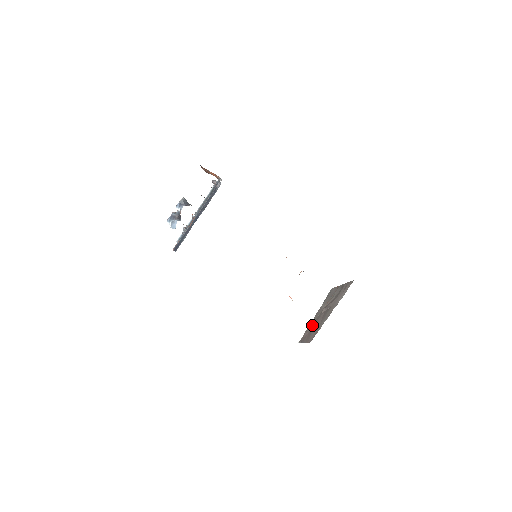
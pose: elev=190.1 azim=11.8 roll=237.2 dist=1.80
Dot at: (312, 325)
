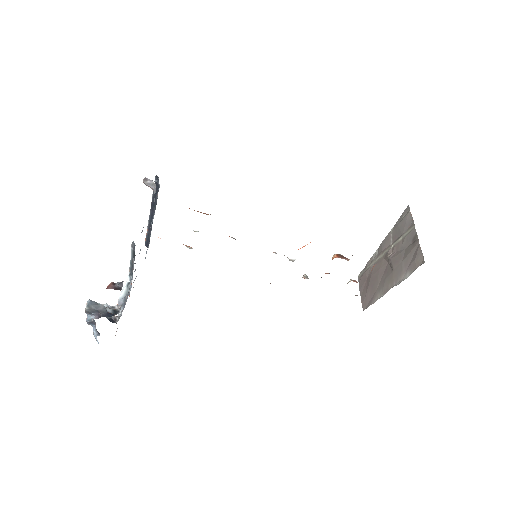
Dot at: (372, 270)
